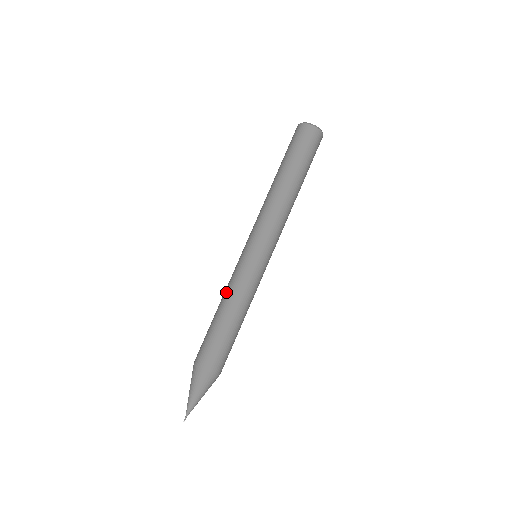
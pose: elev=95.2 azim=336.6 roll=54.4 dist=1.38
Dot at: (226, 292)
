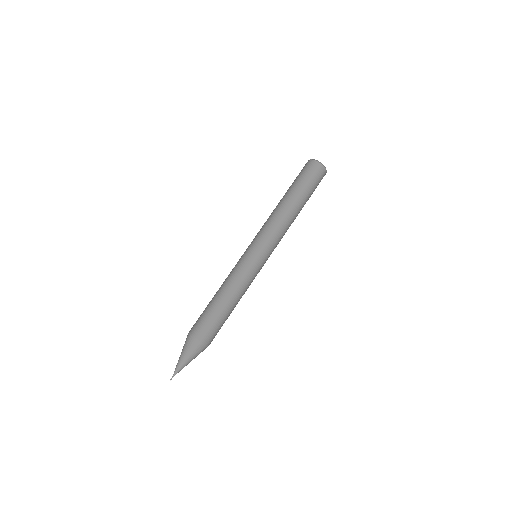
Dot at: (229, 280)
